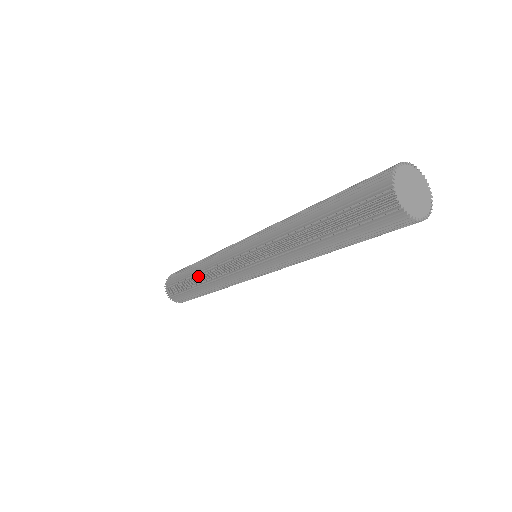
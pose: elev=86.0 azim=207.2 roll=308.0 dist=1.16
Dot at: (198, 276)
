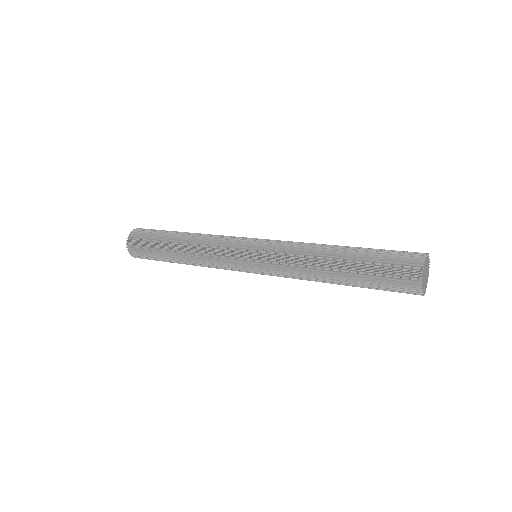
Dot at: (190, 235)
